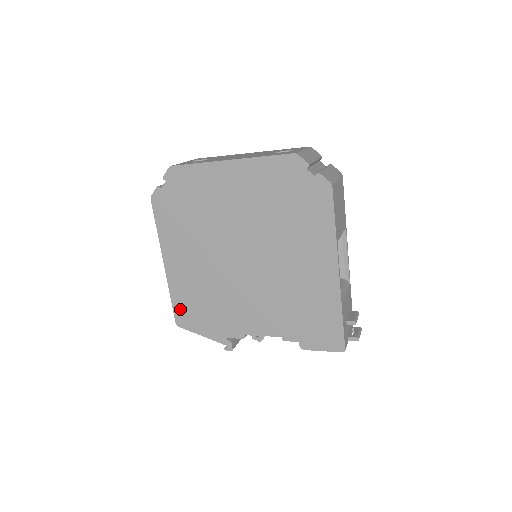
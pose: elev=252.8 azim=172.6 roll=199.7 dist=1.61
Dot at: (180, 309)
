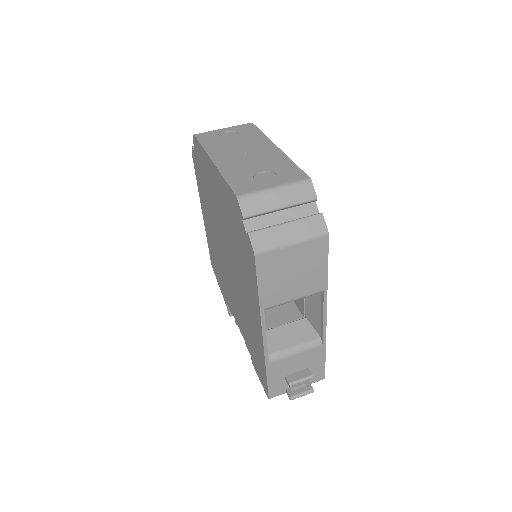
Dot at: (211, 256)
